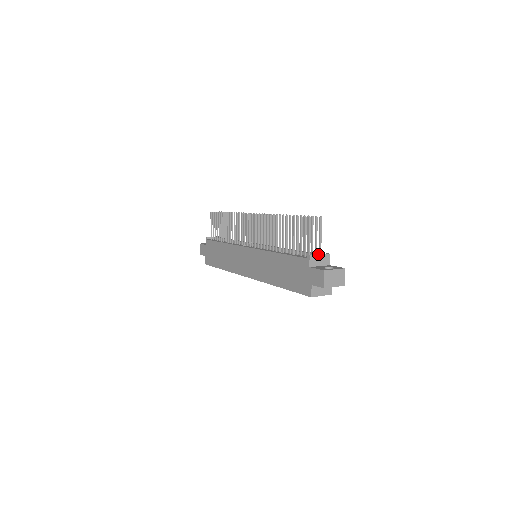
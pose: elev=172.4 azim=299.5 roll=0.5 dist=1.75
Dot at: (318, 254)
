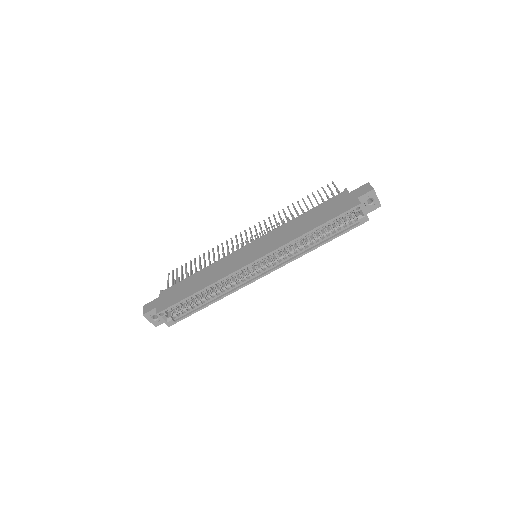
Dot at: occluded
